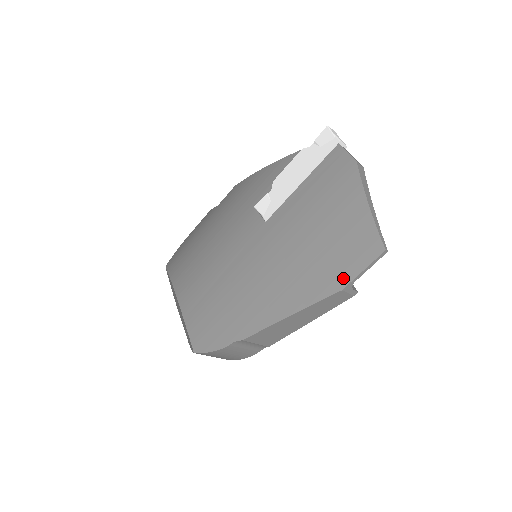
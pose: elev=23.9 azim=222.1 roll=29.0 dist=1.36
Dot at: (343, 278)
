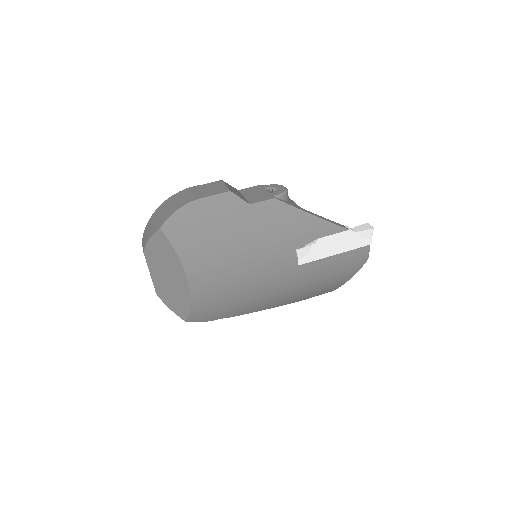
Dot at: (307, 298)
